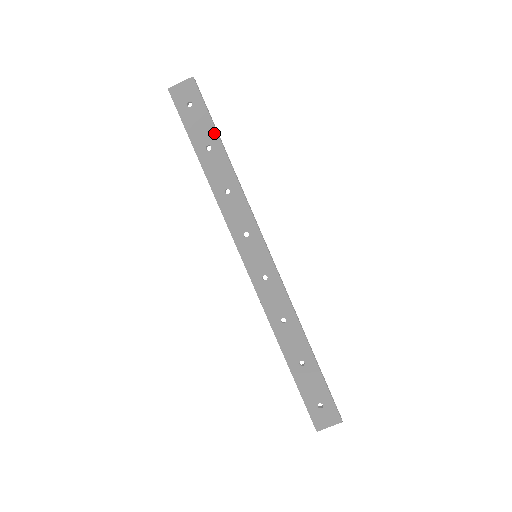
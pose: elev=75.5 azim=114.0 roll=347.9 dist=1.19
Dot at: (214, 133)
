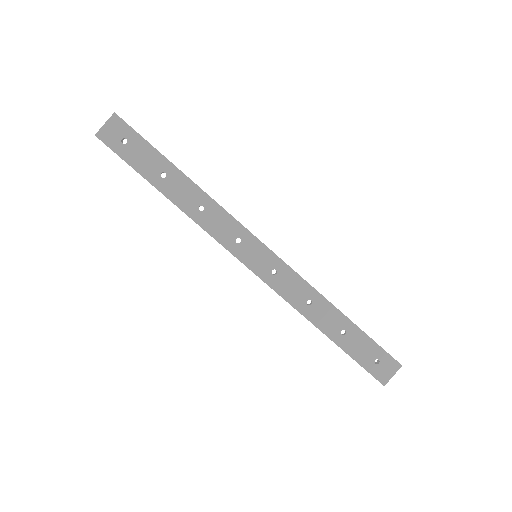
Dot at: (162, 158)
